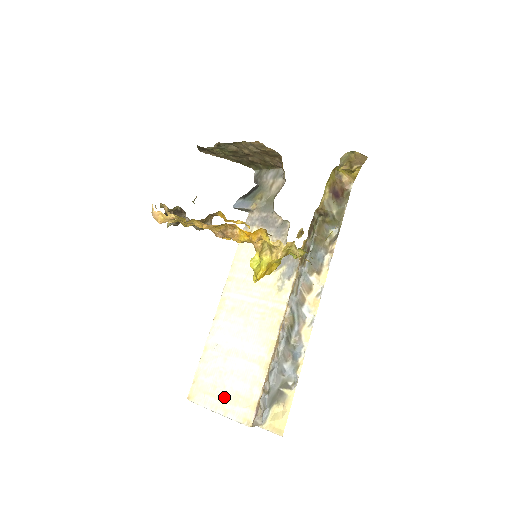
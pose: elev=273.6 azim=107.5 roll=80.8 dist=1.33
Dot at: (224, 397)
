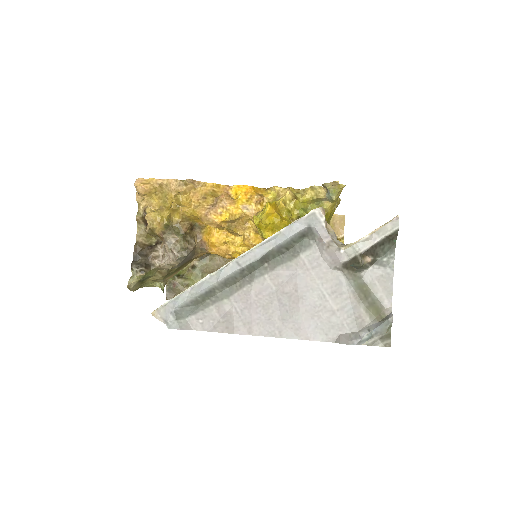
Dot at: occluded
